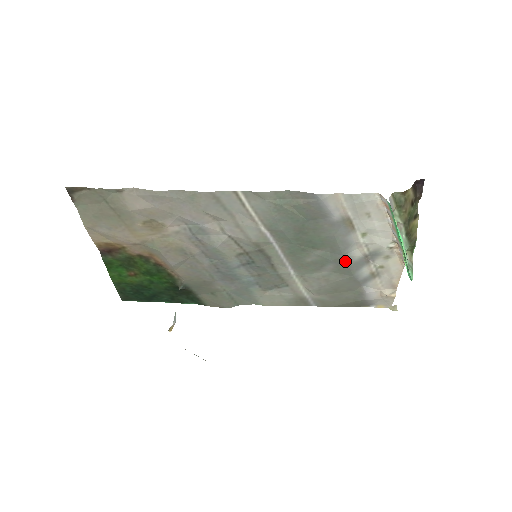
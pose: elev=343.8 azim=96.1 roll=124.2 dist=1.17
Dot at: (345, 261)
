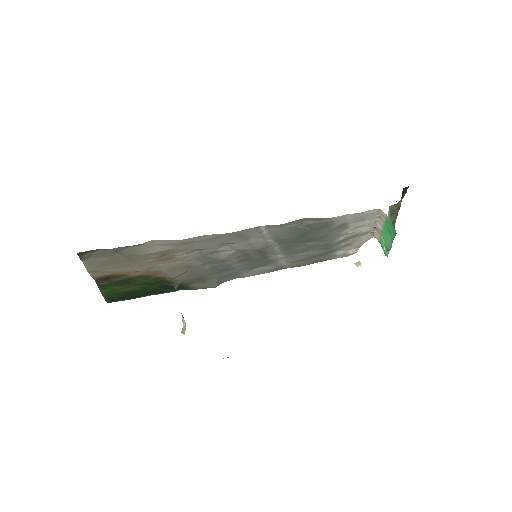
Dot at: (330, 244)
